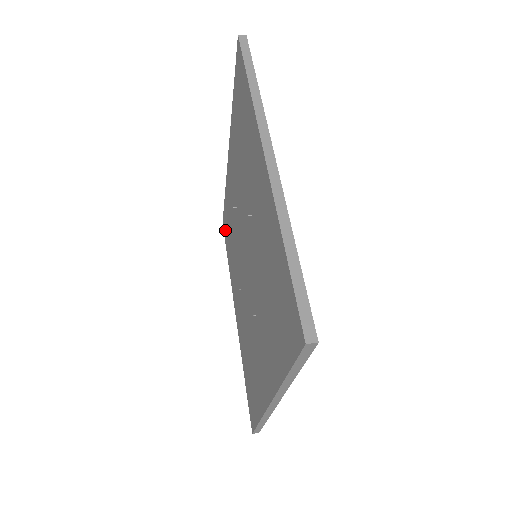
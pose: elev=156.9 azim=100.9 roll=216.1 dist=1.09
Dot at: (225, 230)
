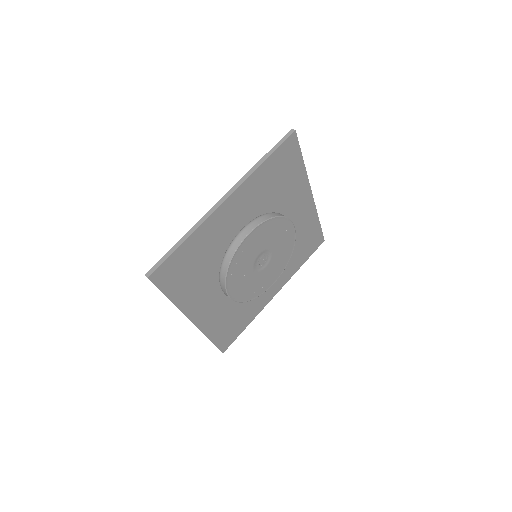
Dot at: occluded
